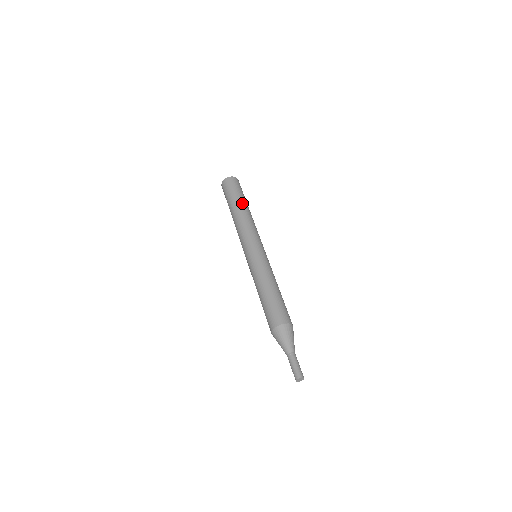
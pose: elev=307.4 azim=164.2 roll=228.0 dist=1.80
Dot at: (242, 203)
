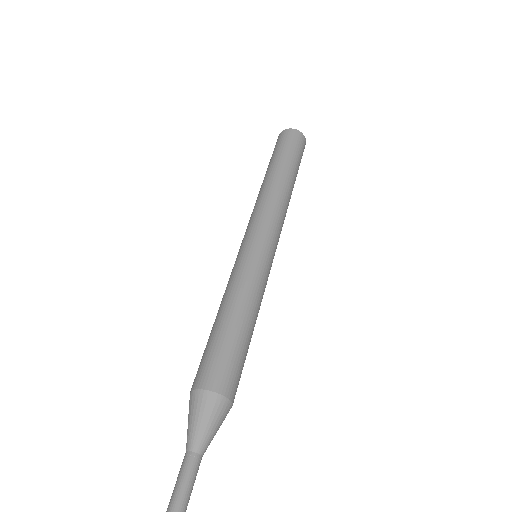
Dot at: (292, 175)
